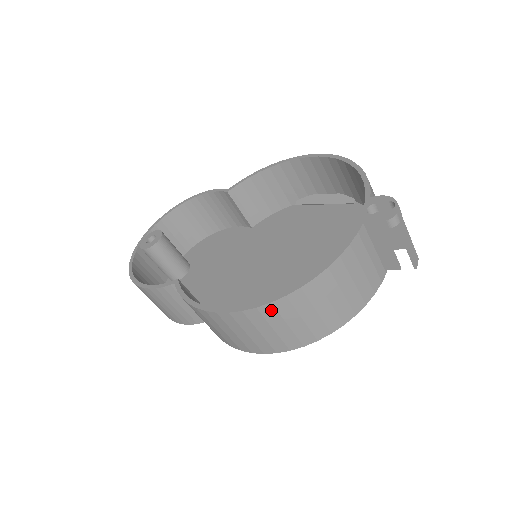
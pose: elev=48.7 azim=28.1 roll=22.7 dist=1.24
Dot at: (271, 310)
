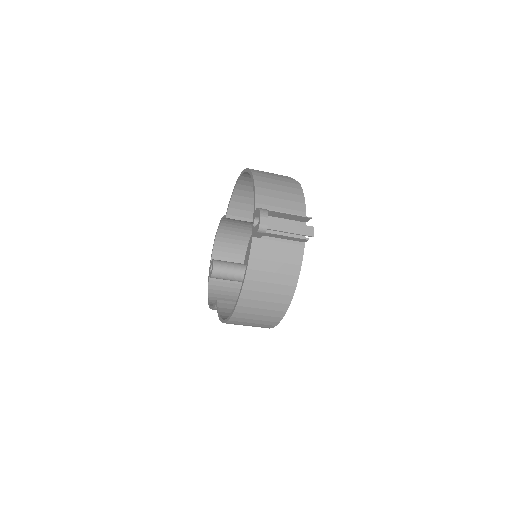
Dot at: (239, 314)
